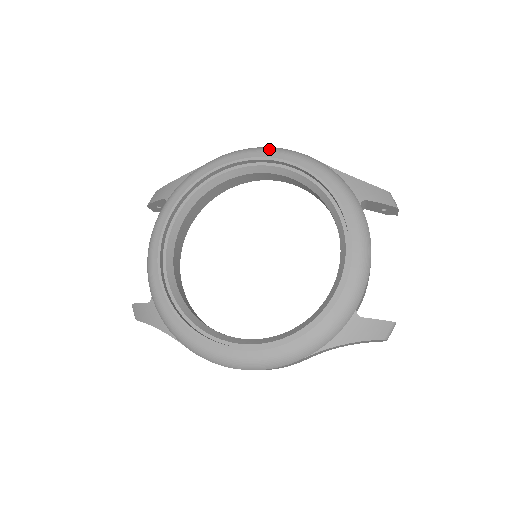
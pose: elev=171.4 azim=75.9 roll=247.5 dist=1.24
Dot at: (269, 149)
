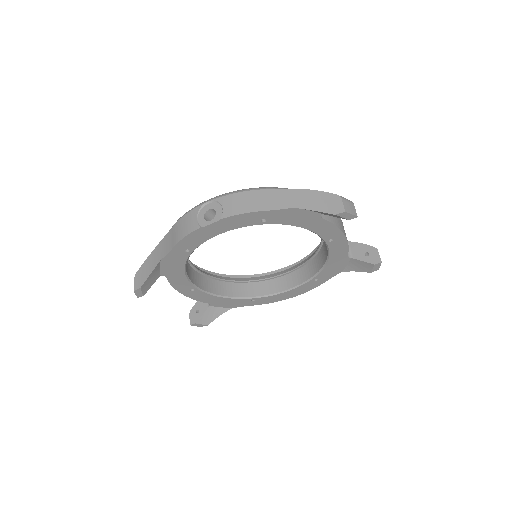
Dot at: occluded
